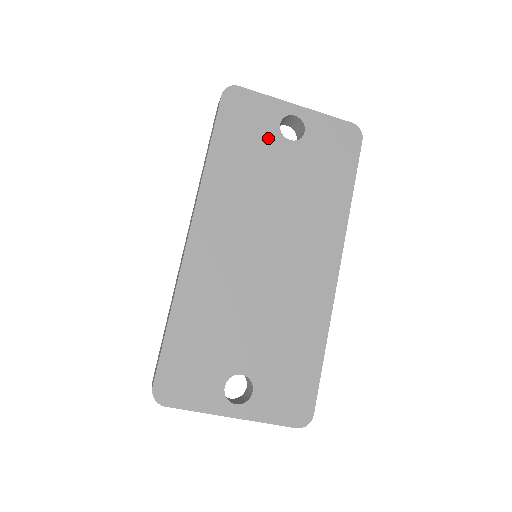
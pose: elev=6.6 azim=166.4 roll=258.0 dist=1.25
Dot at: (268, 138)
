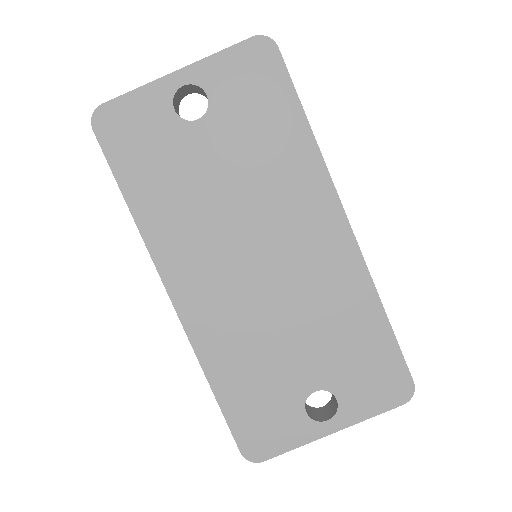
Dot at: (173, 137)
